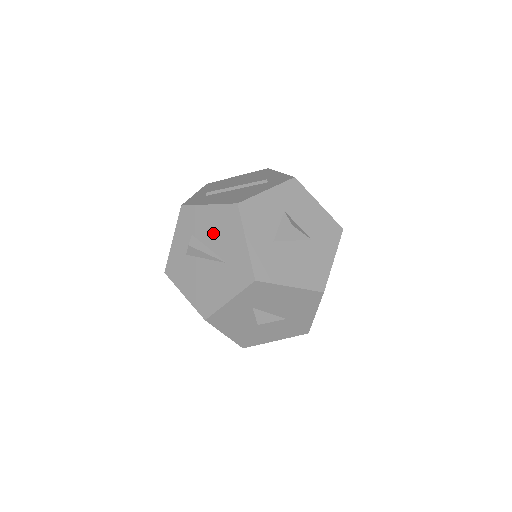
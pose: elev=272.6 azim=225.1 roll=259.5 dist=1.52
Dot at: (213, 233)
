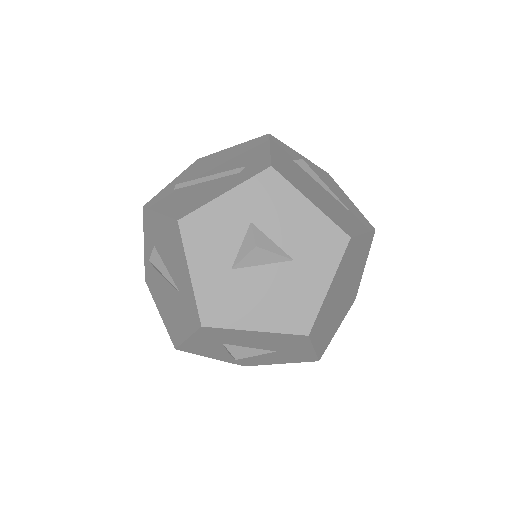
Dot at: (166, 251)
